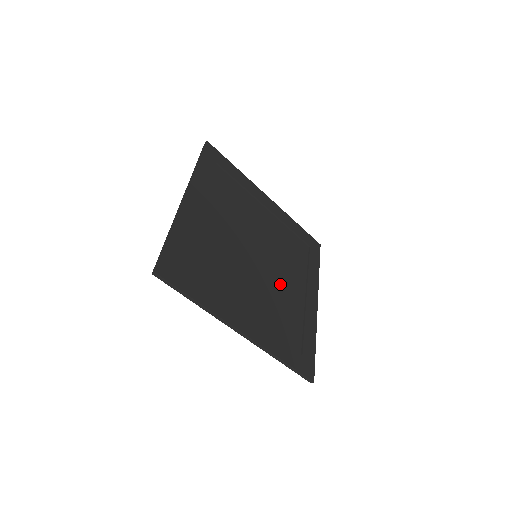
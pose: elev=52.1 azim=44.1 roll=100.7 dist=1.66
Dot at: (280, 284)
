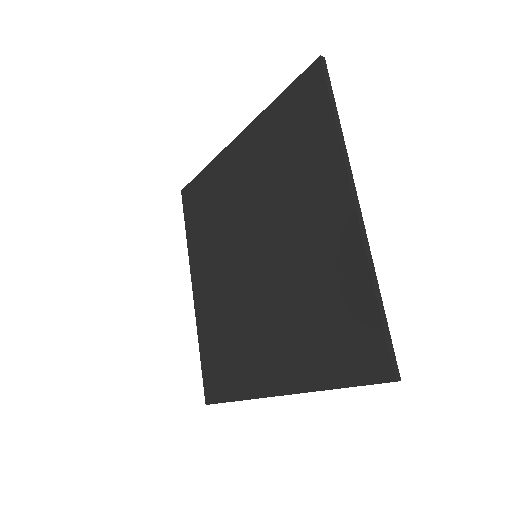
Dot at: (275, 304)
